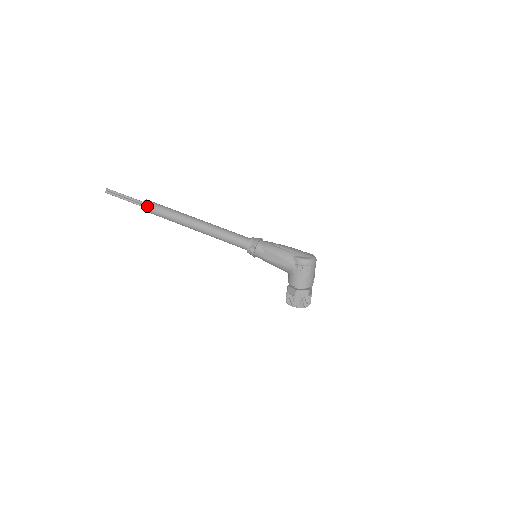
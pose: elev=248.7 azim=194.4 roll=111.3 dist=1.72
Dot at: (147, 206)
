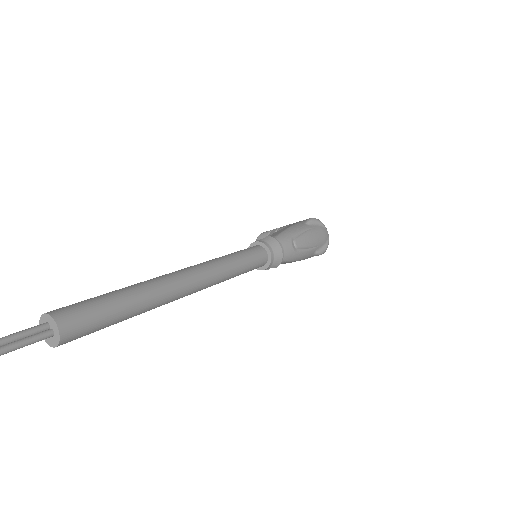
Dot at: occluded
